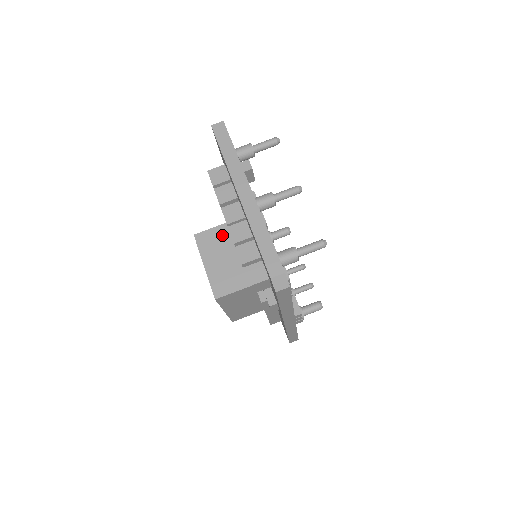
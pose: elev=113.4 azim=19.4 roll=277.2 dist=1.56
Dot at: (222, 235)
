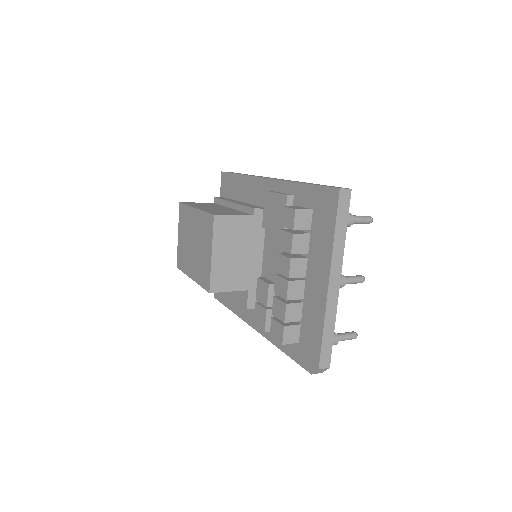
Dot at: (240, 228)
